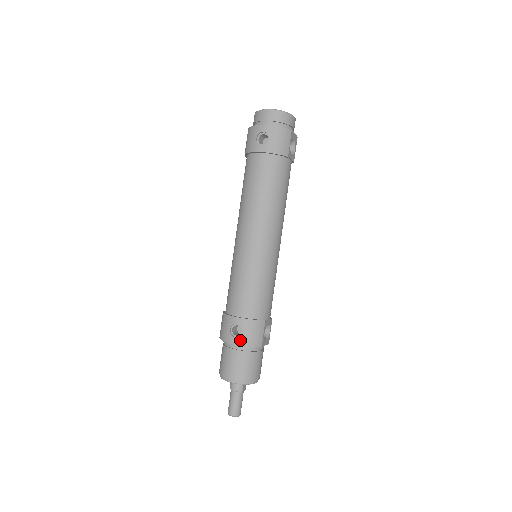
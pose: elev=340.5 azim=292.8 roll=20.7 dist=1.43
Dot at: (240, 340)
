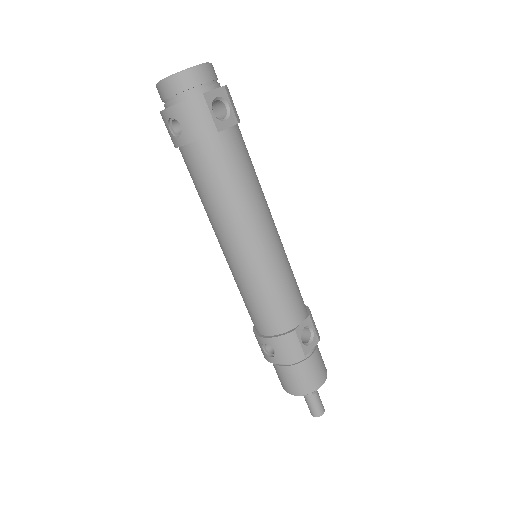
Dot at: (276, 359)
